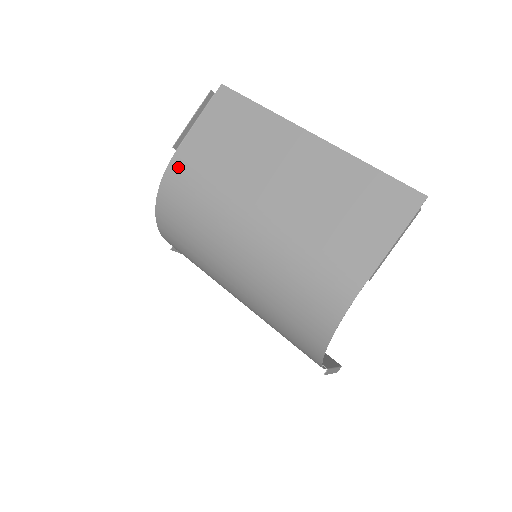
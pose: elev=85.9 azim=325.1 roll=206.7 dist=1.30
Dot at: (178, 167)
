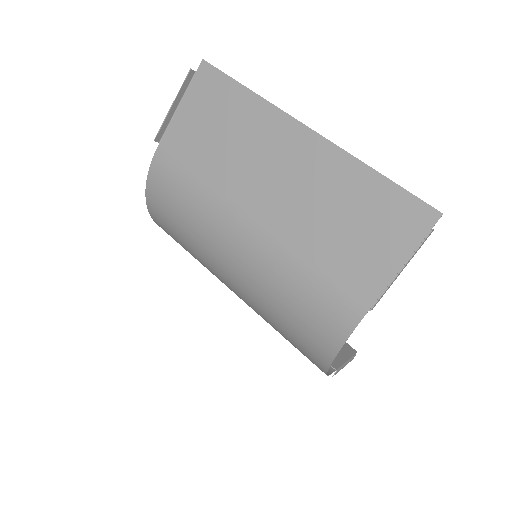
Dot at: (162, 163)
